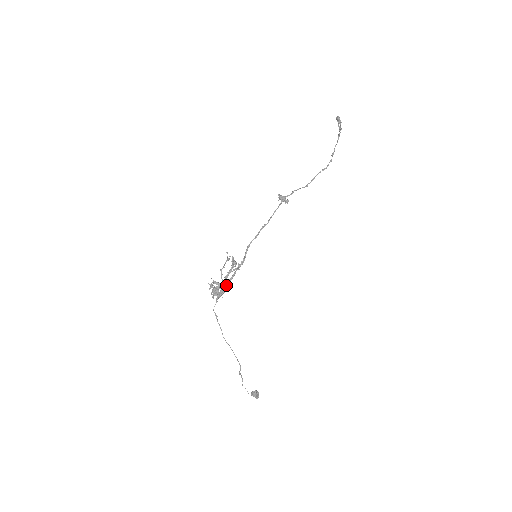
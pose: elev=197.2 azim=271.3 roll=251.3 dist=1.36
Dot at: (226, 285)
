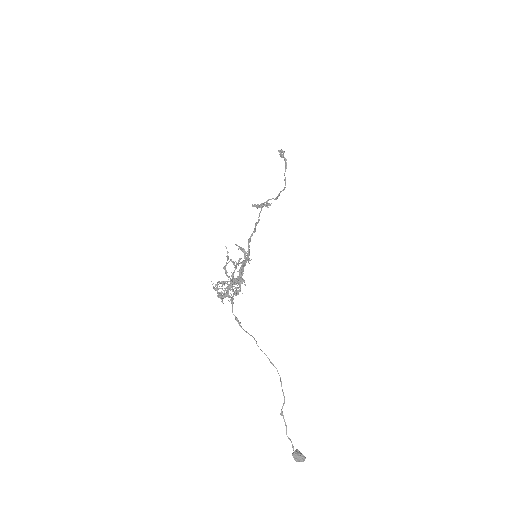
Dot at: (242, 278)
